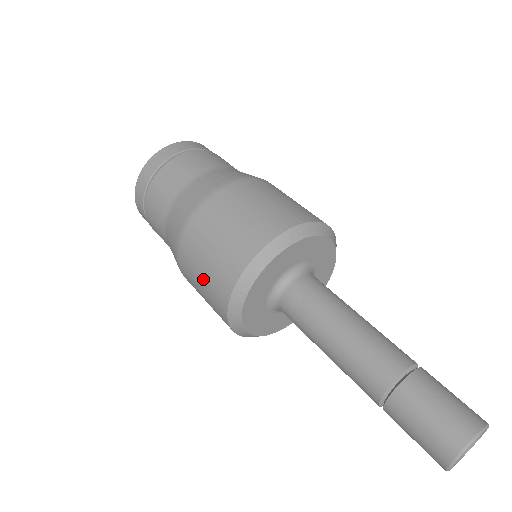
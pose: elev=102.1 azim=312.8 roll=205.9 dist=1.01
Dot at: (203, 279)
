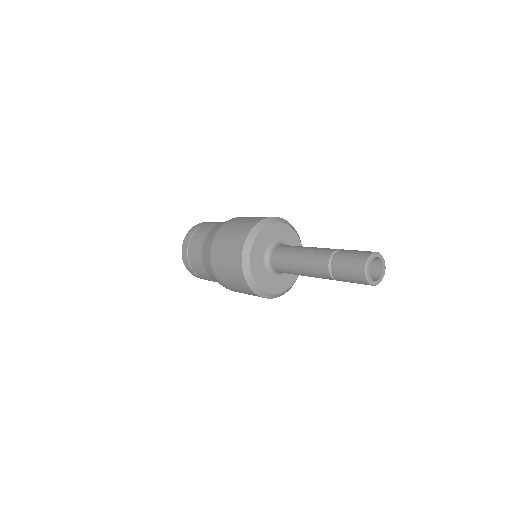
Dot at: (242, 292)
